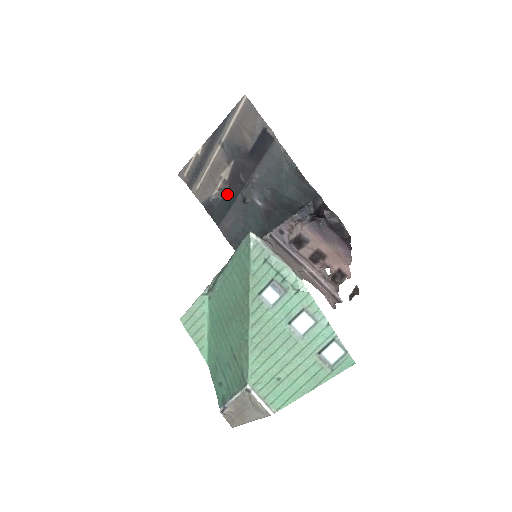
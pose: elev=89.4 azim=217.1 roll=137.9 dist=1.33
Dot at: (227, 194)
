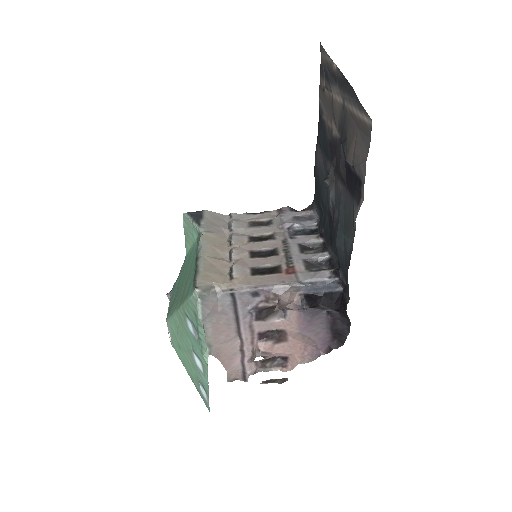
Dot at: (329, 141)
